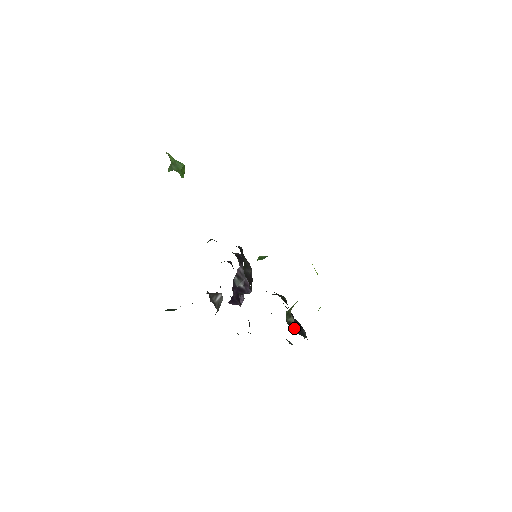
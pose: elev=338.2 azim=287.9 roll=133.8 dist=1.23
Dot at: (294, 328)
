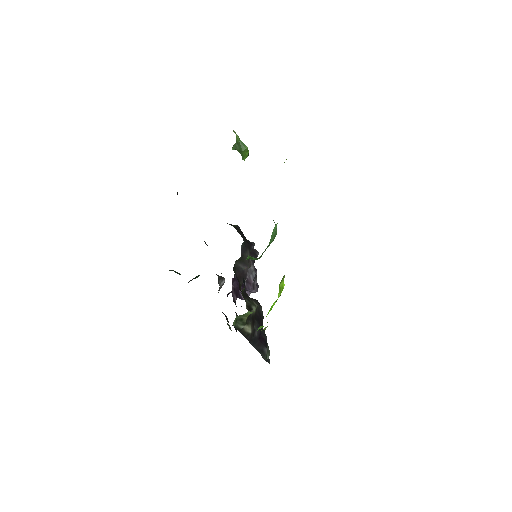
Dot at: (250, 339)
